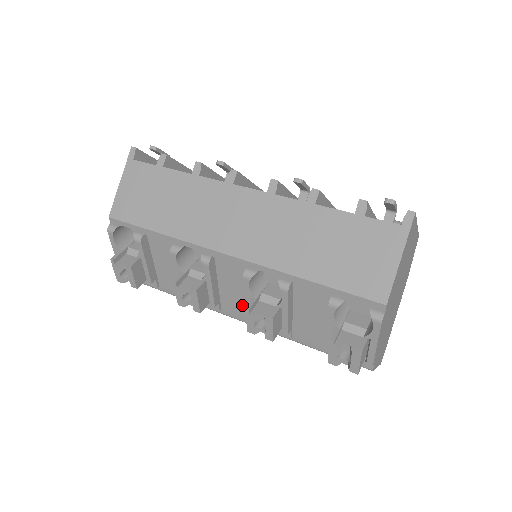
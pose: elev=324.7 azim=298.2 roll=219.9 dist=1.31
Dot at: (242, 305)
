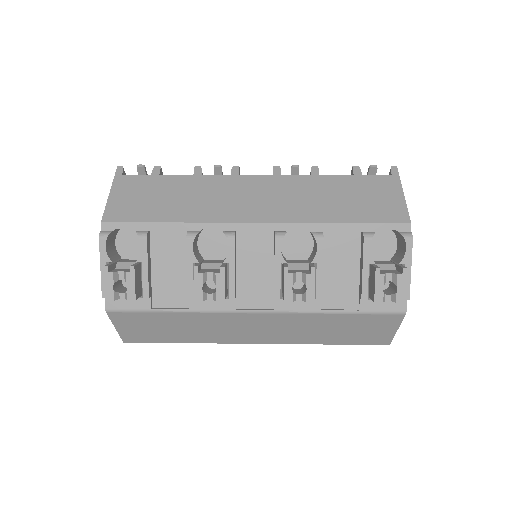
Dot at: (263, 290)
